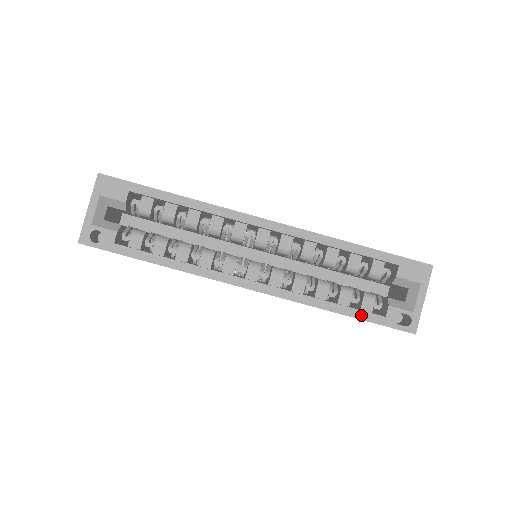
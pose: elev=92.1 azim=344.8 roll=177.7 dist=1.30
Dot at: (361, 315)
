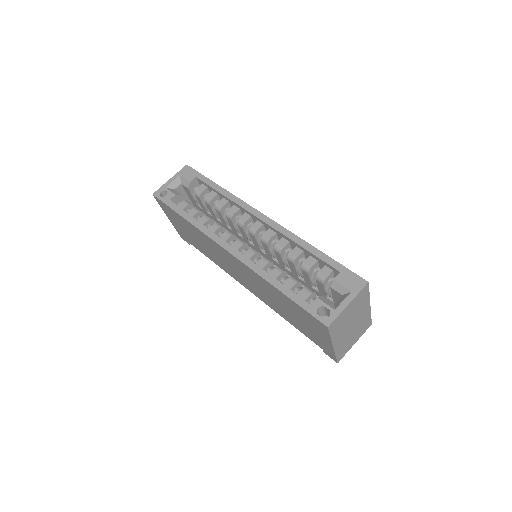
Dot at: (292, 295)
